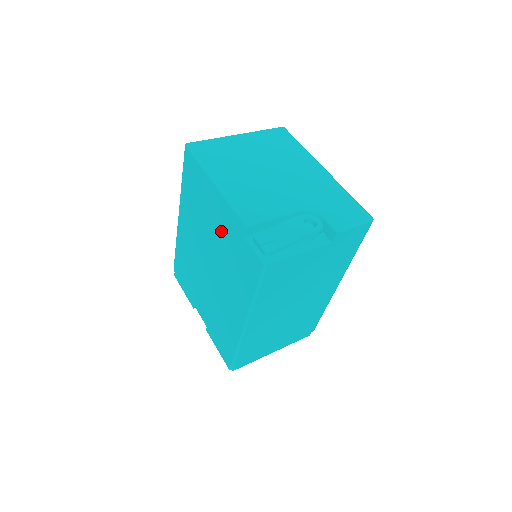
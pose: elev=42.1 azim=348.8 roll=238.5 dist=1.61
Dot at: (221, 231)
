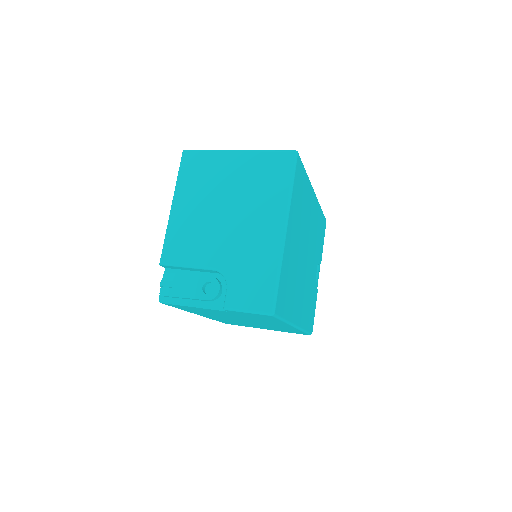
Dot at: occluded
